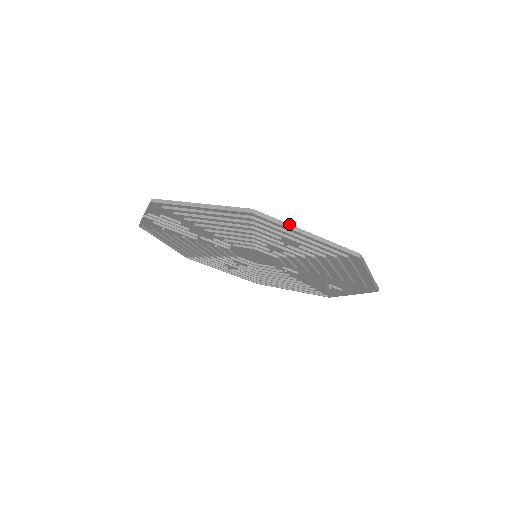
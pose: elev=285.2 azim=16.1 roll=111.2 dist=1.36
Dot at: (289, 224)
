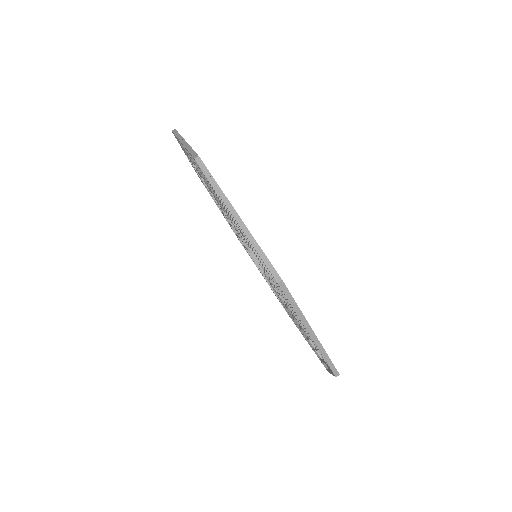
Dot at: occluded
